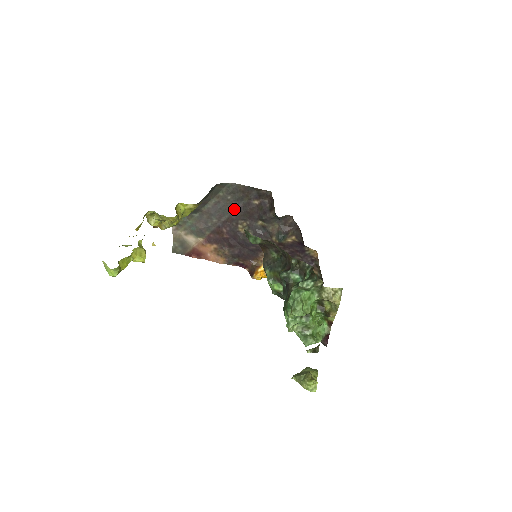
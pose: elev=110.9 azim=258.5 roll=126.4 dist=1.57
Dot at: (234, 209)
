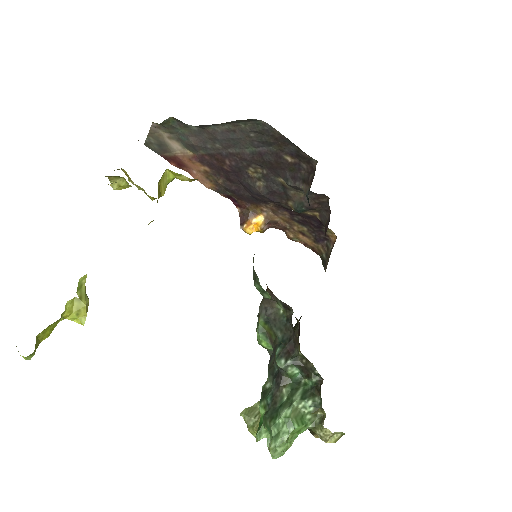
Dot at: (253, 149)
